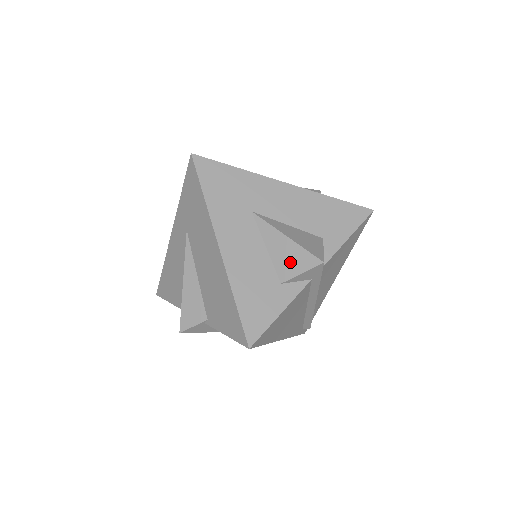
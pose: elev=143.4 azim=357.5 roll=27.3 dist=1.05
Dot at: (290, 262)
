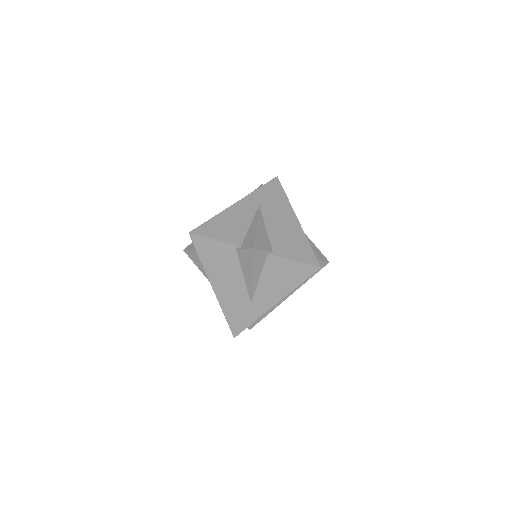
Dot at: (315, 253)
